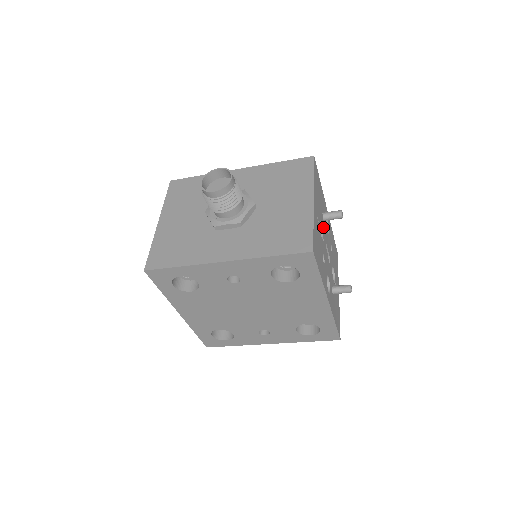
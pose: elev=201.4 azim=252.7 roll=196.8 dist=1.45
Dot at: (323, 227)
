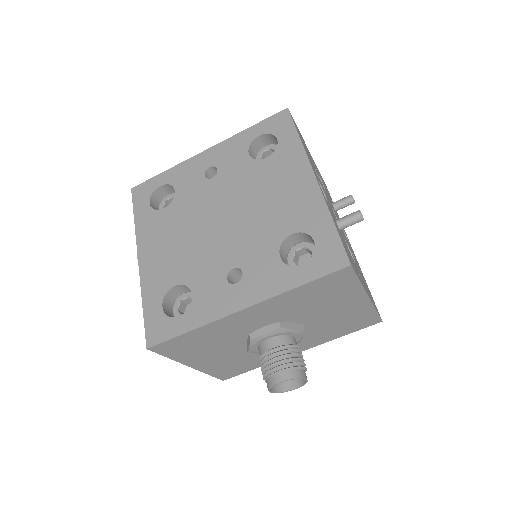
Dot at: (329, 199)
